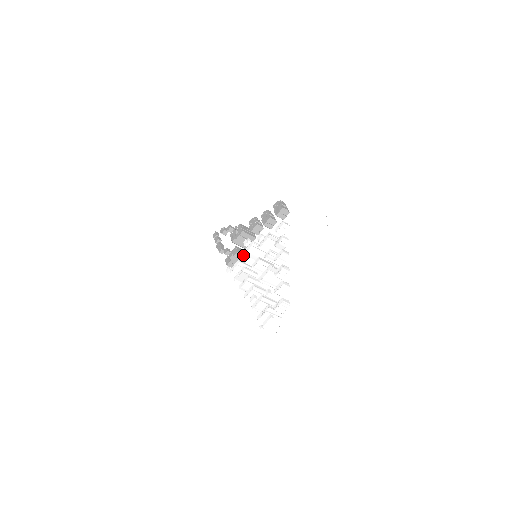
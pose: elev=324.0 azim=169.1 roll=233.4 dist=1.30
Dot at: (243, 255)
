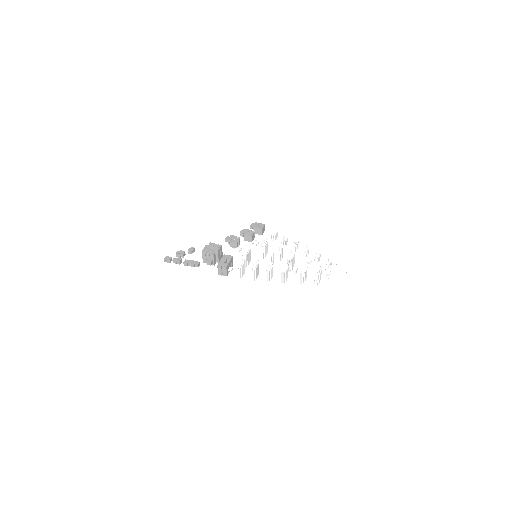
Dot at: (246, 255)
